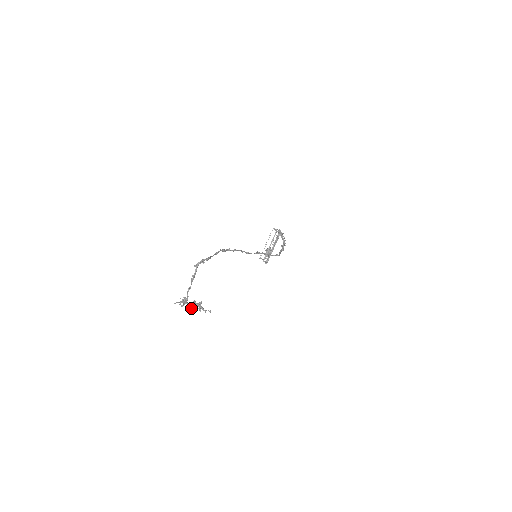
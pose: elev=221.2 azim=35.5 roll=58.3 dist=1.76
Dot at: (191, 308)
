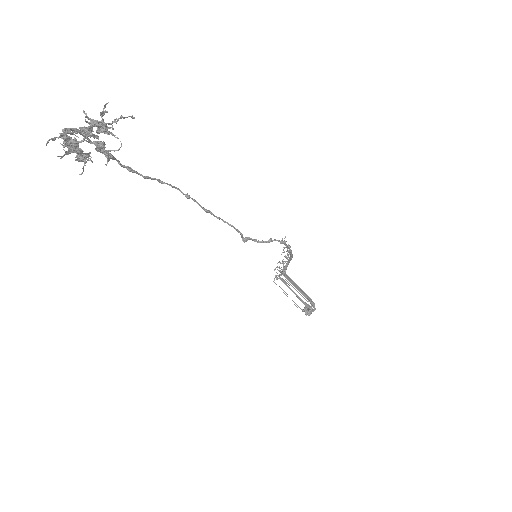
Dot at: (89, 132)
